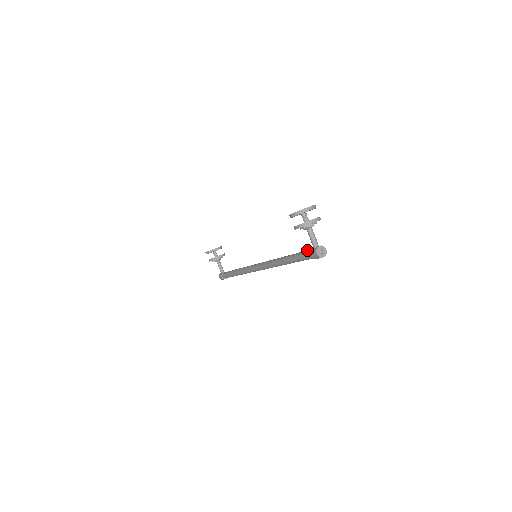
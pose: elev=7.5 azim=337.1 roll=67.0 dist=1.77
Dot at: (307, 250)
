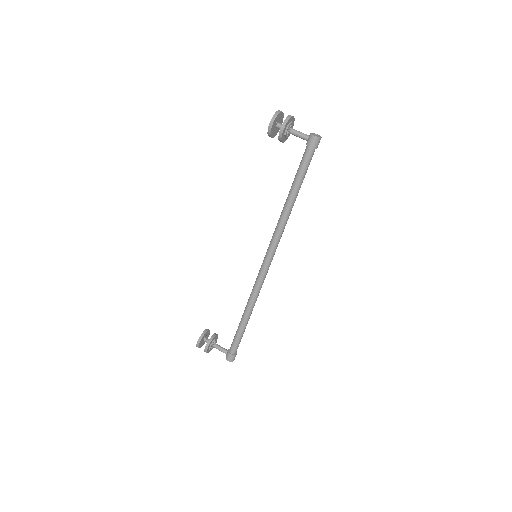
Dot at: (303, 155)
